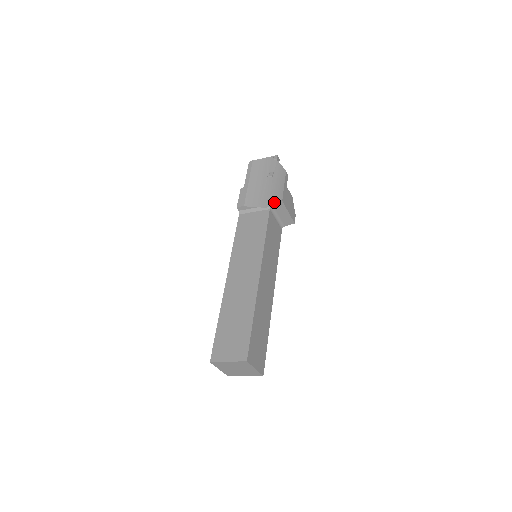
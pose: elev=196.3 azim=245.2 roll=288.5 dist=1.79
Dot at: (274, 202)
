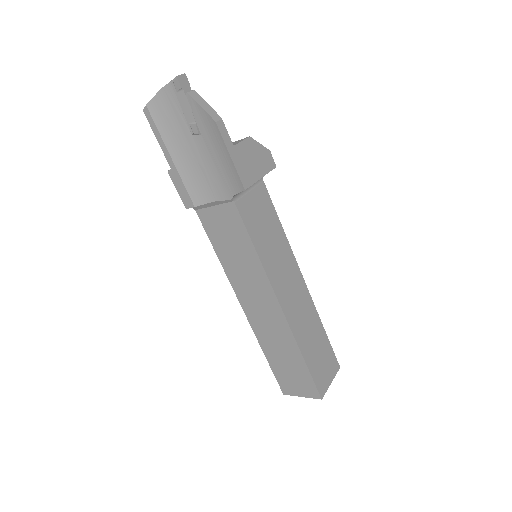
Dot at: (233, 191)
